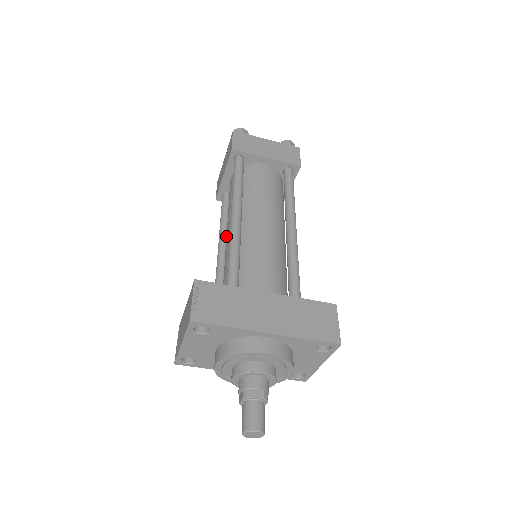
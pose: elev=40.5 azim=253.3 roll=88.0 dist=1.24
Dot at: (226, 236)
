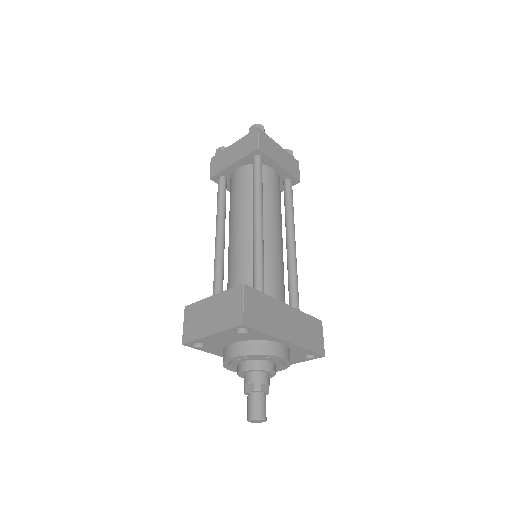
Dot at: (234, 229)
